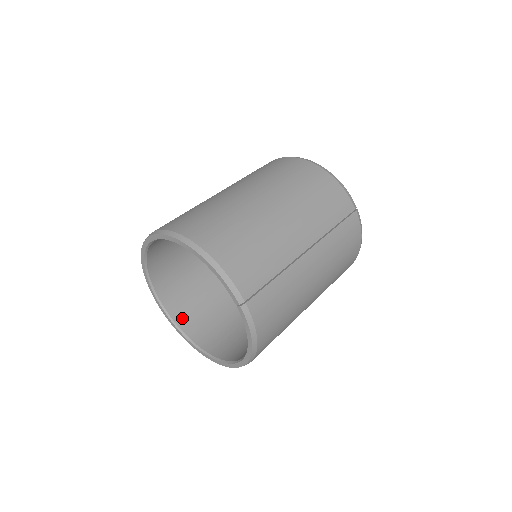
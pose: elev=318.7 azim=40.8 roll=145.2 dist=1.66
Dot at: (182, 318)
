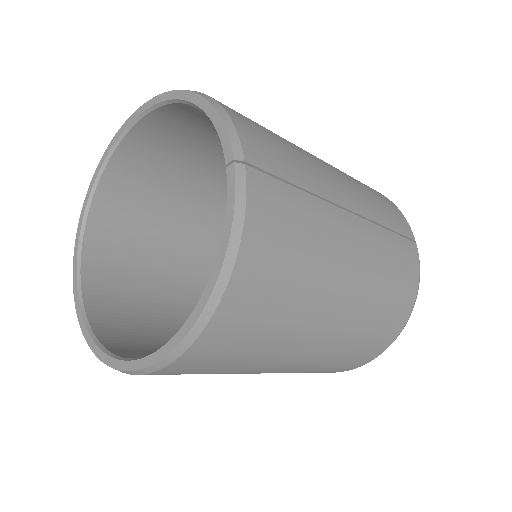
Dot at: (99, 308)
